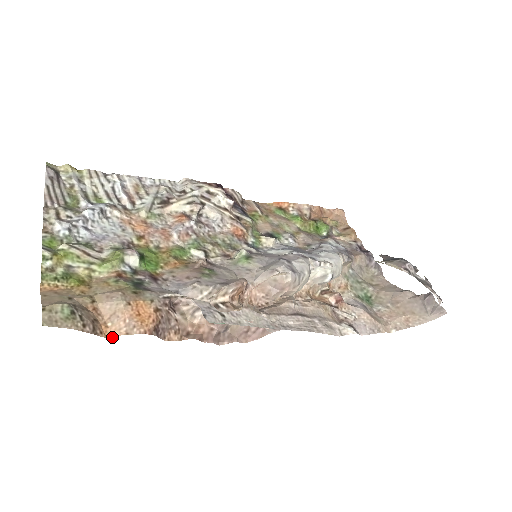
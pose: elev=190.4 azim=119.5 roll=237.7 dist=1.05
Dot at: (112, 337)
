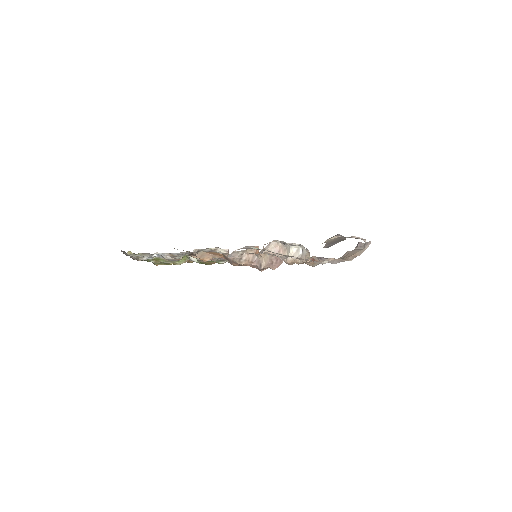
Dot at: occluded
